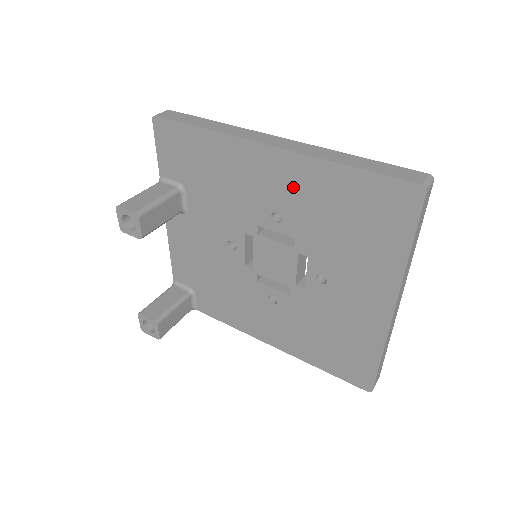
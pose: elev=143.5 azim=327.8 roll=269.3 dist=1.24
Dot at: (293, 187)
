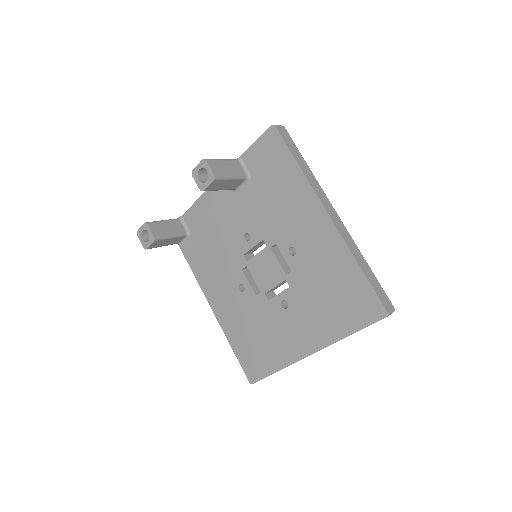
Dot at: (319, 247)
